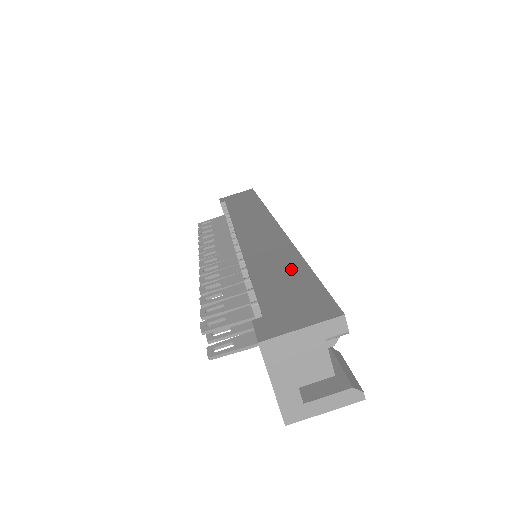
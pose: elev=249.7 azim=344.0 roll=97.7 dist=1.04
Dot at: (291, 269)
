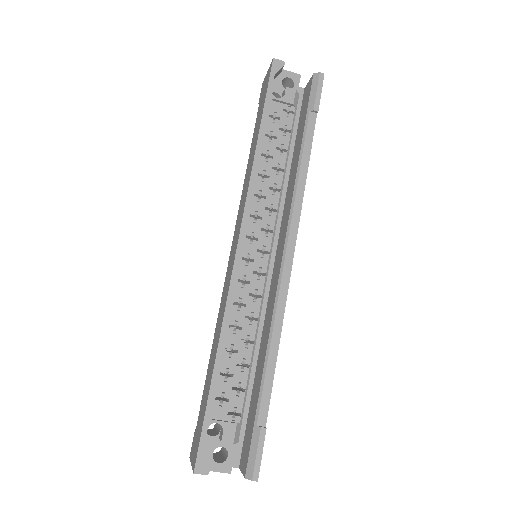
Dot at: (210, 374)
